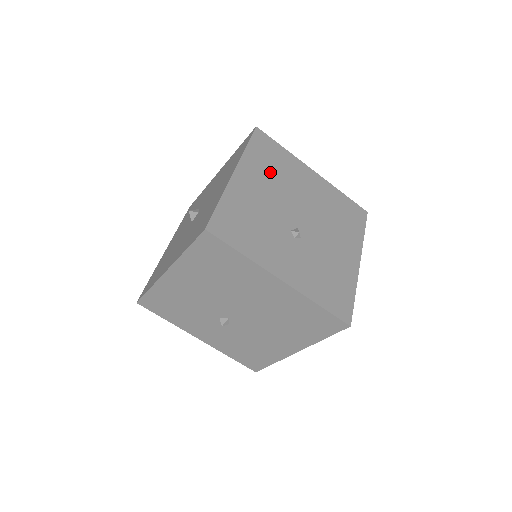
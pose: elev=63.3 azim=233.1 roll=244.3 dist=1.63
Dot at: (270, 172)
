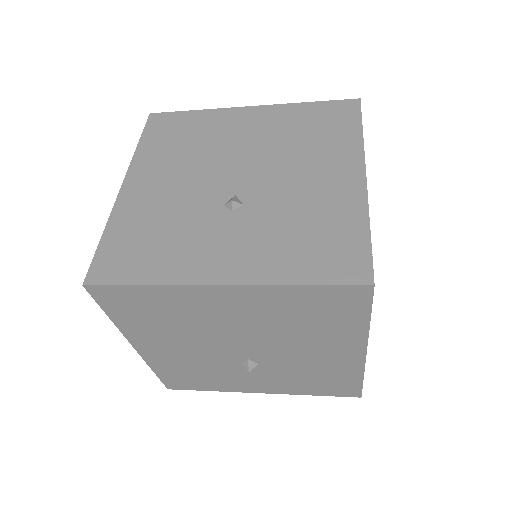
Dot at: (164, 327)
